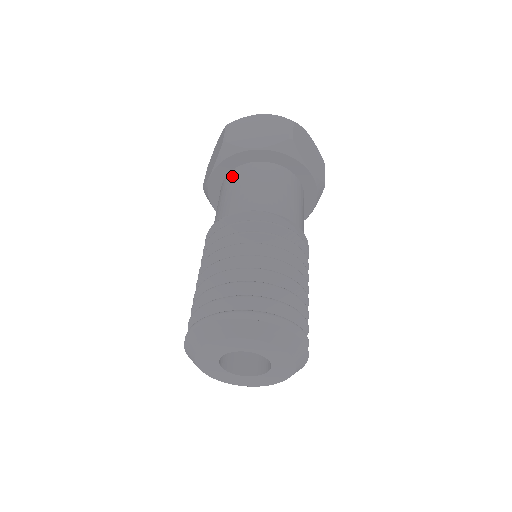
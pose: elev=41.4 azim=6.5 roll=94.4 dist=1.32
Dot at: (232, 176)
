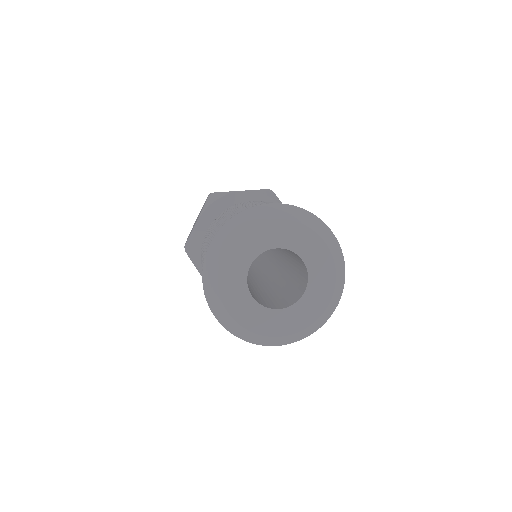
Dot at: occluded
